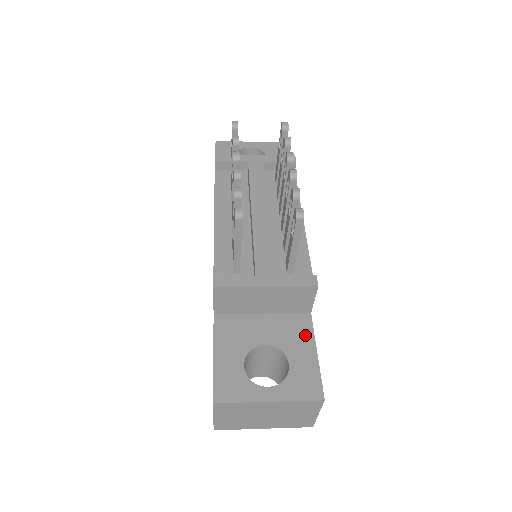
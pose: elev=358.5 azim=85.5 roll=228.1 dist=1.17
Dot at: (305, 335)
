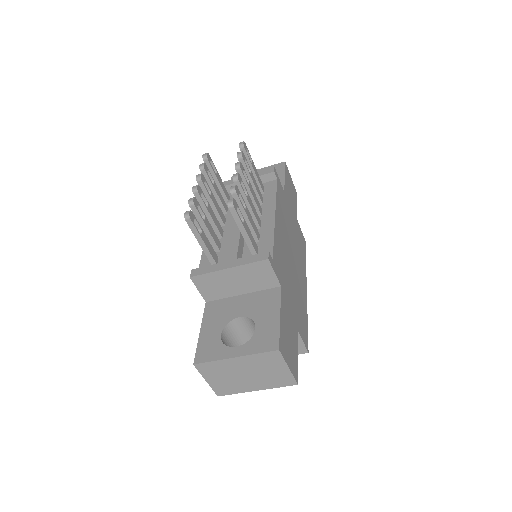
Dot at: (273, 304)
